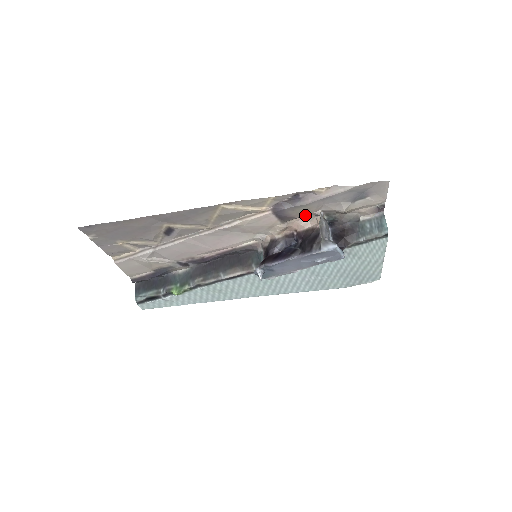
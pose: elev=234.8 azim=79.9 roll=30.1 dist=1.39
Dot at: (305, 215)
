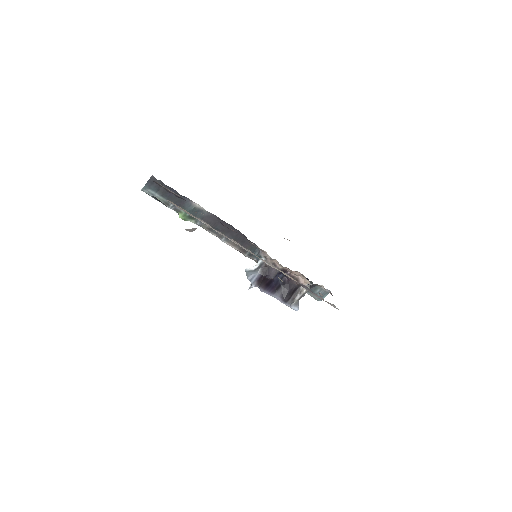
Dot at: occluded
